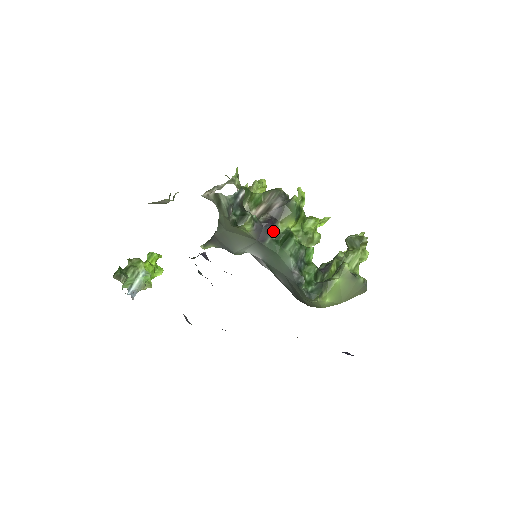
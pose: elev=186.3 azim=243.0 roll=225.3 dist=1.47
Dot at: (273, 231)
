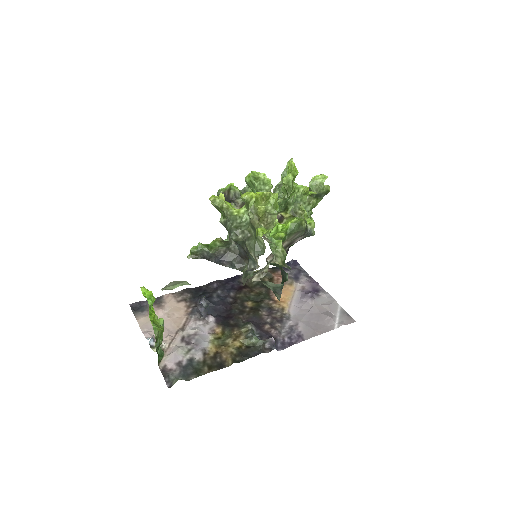
Dot at: occluded
